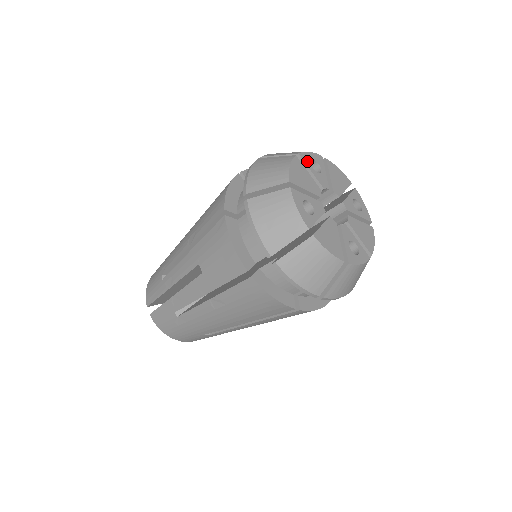
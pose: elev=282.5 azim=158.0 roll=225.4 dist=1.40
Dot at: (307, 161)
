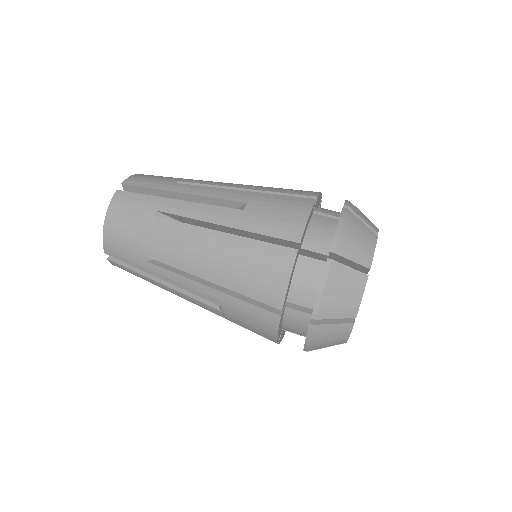
Dot at: occluded
